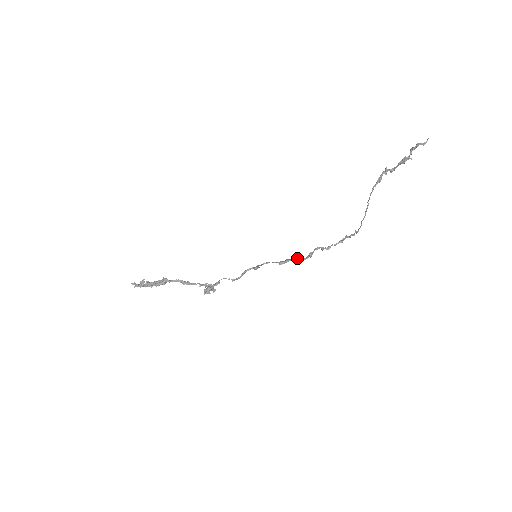
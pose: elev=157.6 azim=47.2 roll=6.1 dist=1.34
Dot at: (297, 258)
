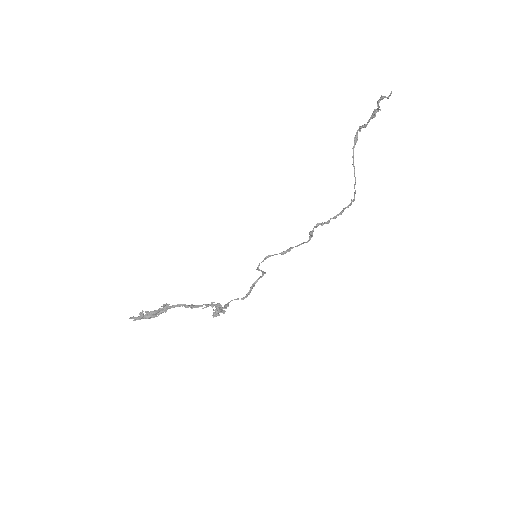
Dot at: (299, 244)
